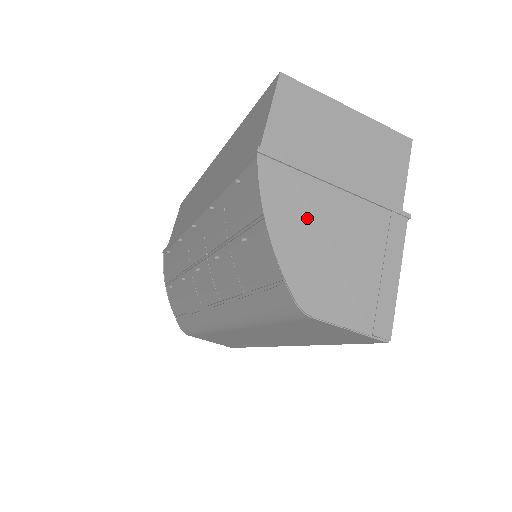
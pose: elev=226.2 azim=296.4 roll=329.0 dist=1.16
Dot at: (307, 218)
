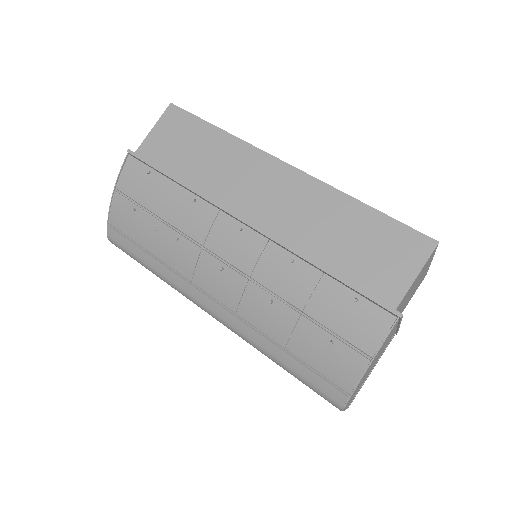
Dot at: occluded
